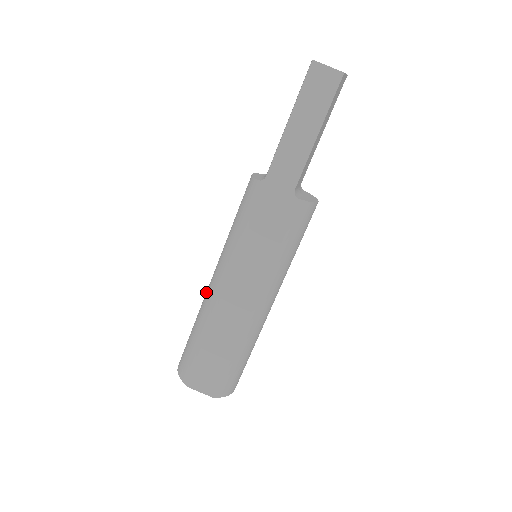
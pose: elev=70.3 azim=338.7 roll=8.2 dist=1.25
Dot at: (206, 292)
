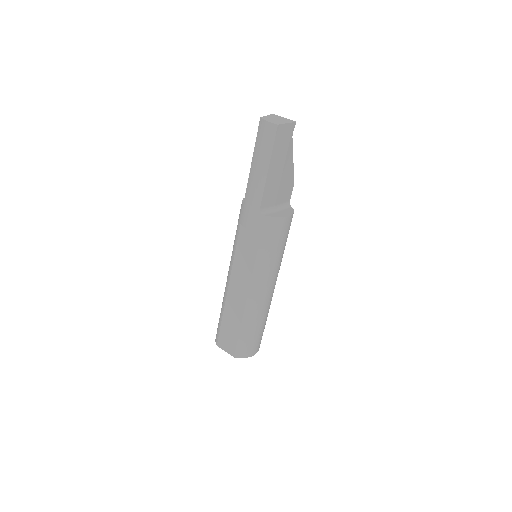
Dot at: occluded
